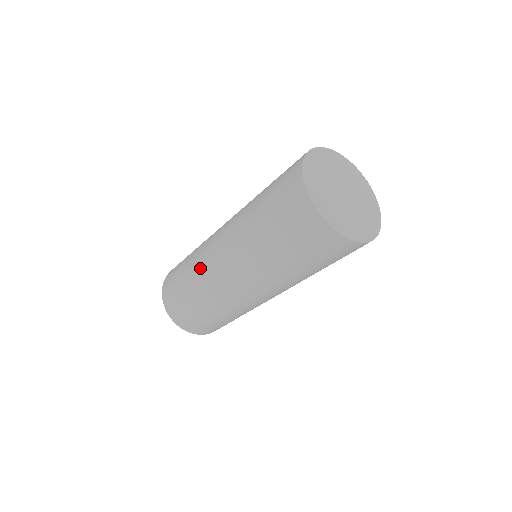
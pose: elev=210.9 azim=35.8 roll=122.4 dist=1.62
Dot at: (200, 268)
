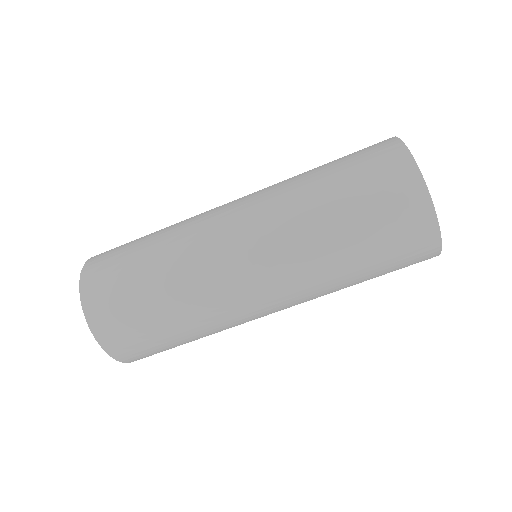
Dot at: (187, 235)
